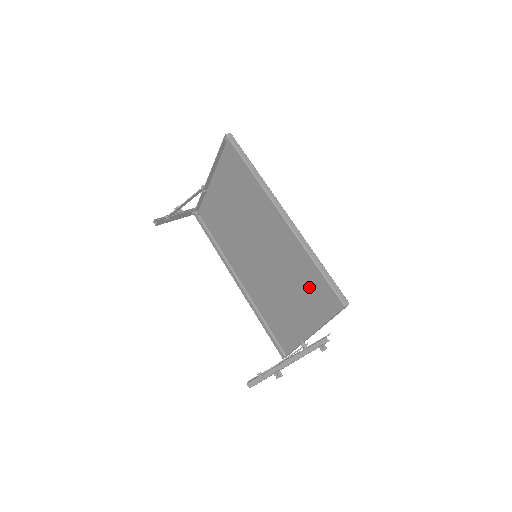
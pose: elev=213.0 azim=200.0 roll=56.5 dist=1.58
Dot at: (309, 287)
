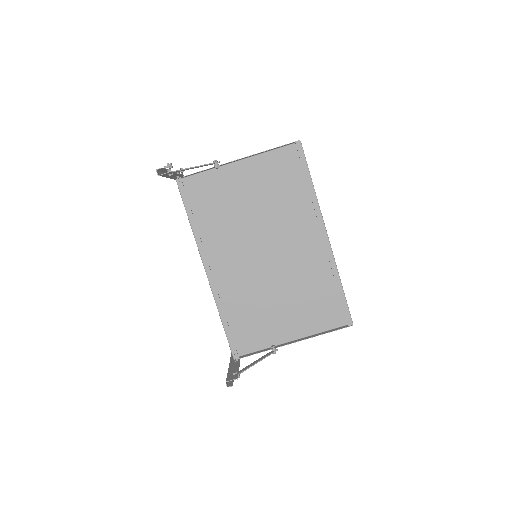
Dot at: (314, 301)
